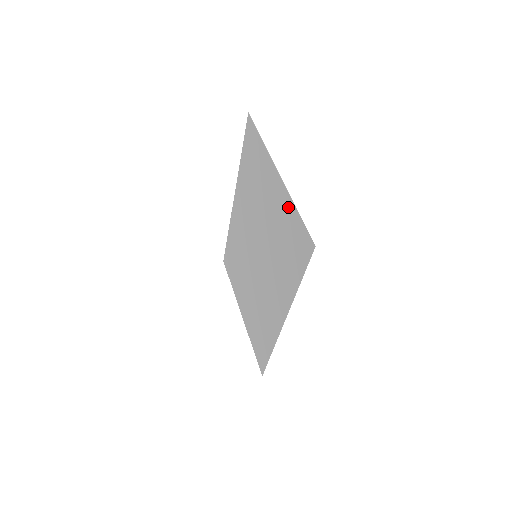
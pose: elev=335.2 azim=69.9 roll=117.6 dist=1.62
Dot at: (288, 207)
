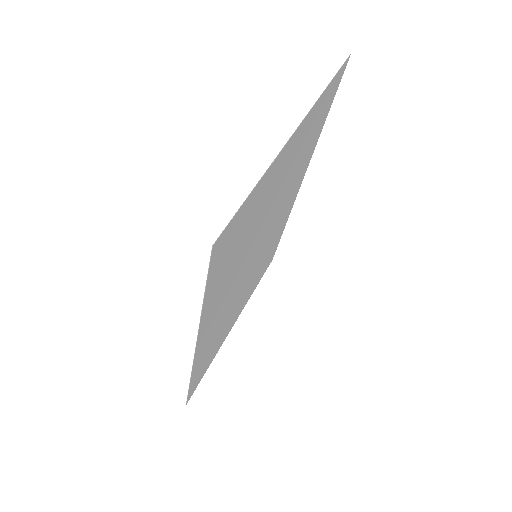
Dot at: (264, 183)
